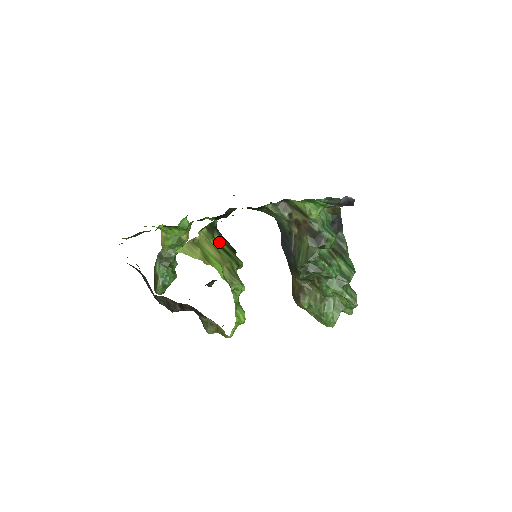
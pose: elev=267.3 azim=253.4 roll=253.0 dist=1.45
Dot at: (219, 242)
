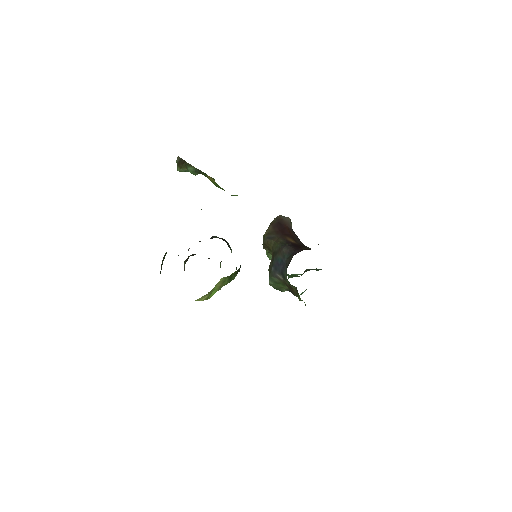
Dot at: (232, 274)
